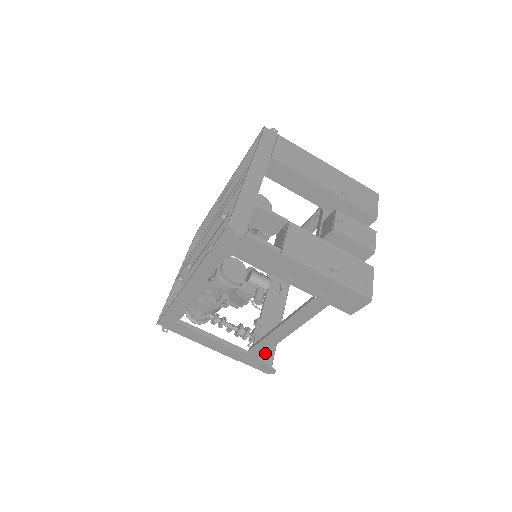
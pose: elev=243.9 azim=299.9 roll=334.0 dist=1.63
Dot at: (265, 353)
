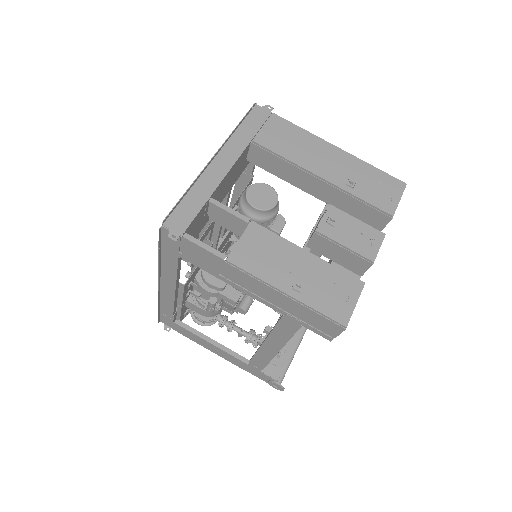
Dot at: (272, 366)
